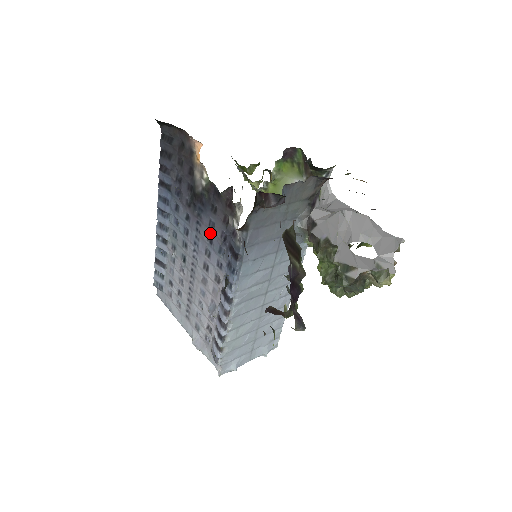
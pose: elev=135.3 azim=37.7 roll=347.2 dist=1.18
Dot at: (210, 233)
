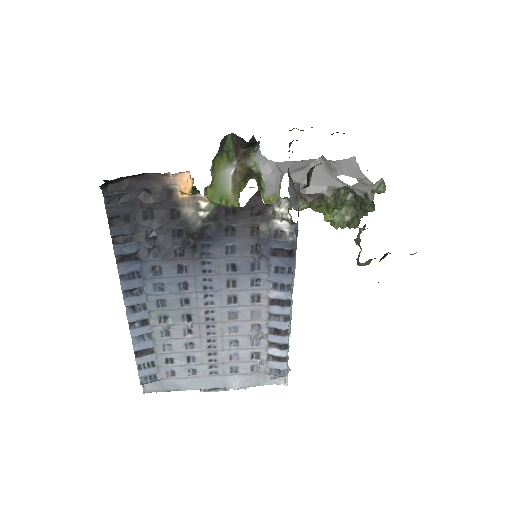
Dot at: (230, 260)
